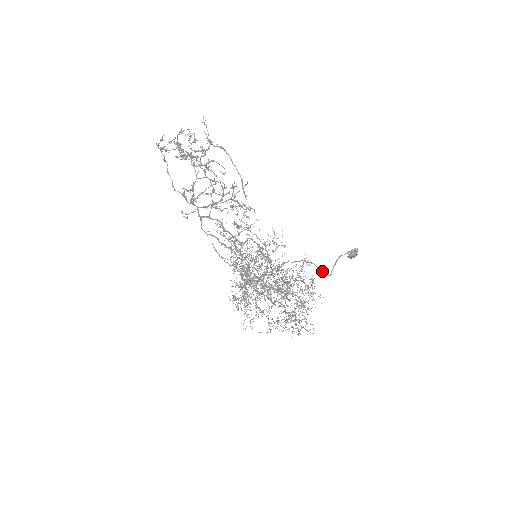
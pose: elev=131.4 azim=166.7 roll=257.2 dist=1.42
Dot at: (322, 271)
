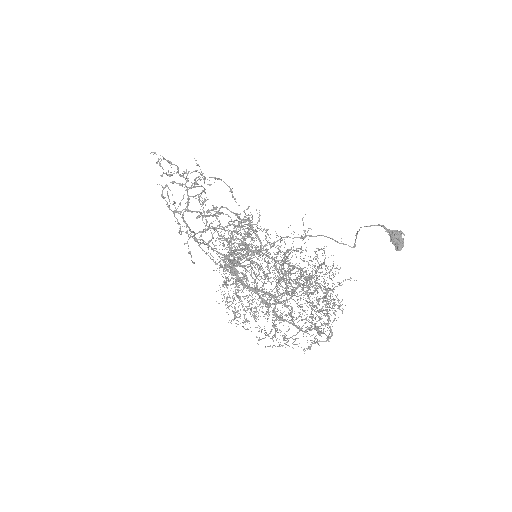
Dot at: occluded
